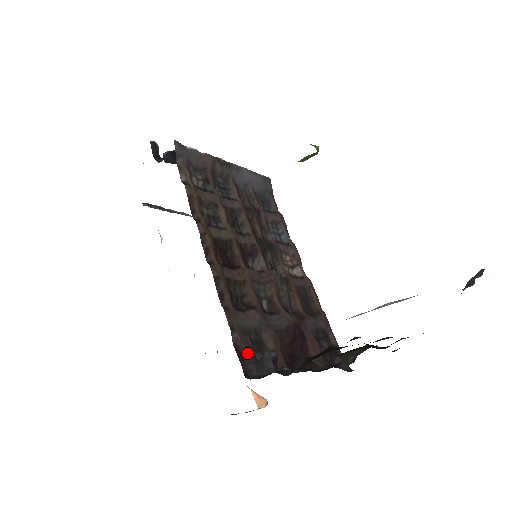
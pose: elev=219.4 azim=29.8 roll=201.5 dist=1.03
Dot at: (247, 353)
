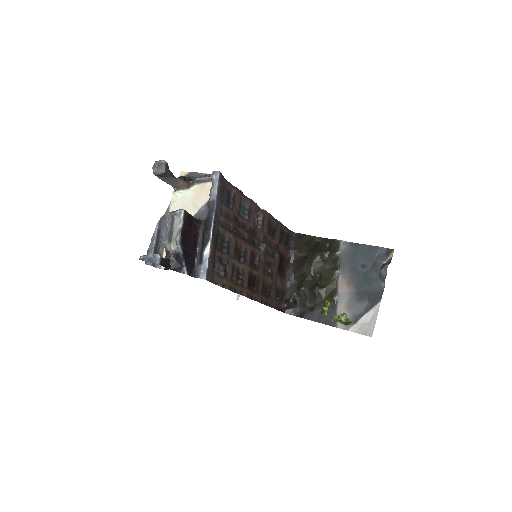
Dot at: (280, 305)
